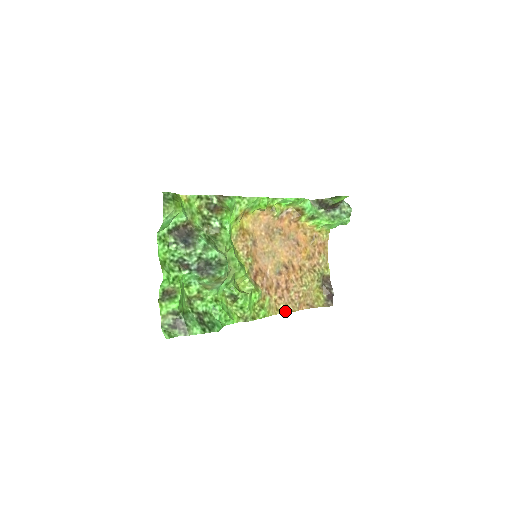
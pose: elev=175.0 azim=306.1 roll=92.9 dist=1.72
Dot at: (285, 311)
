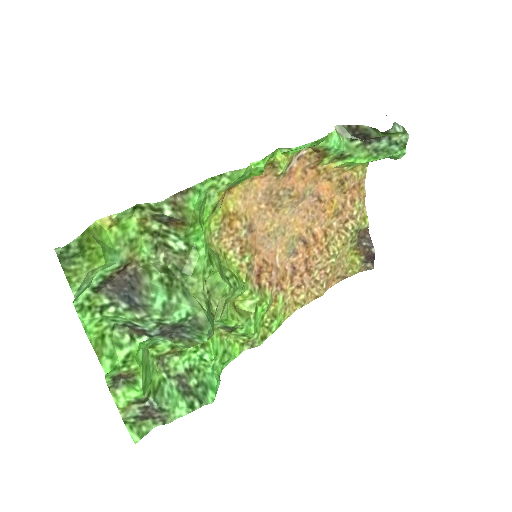
Dot at: (307, 301)
